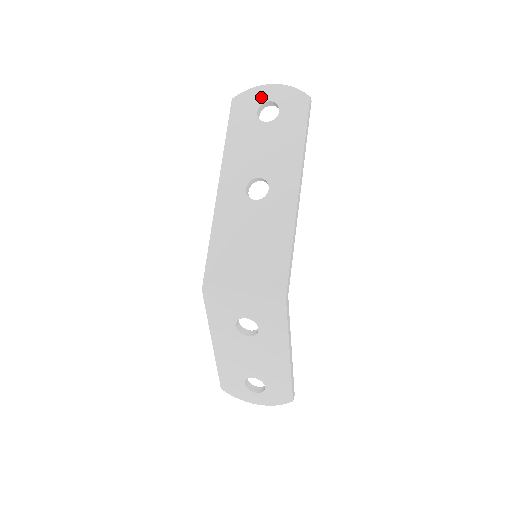
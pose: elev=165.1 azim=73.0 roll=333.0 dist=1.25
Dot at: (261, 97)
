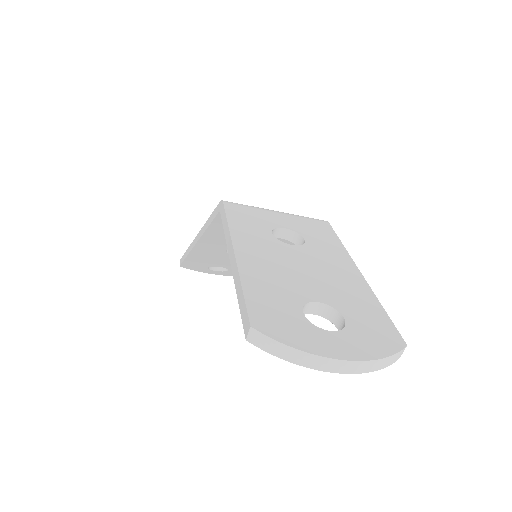
Dot at: occluded
